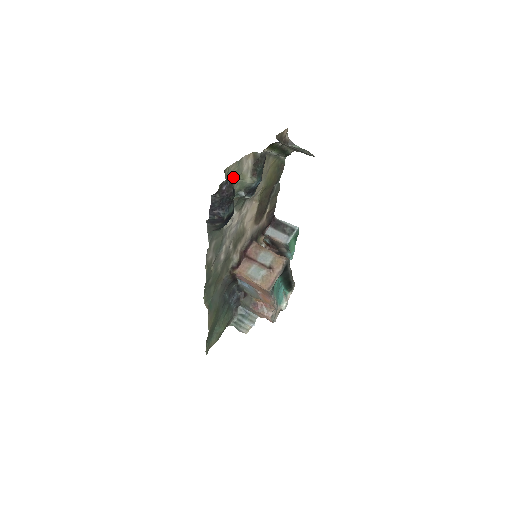
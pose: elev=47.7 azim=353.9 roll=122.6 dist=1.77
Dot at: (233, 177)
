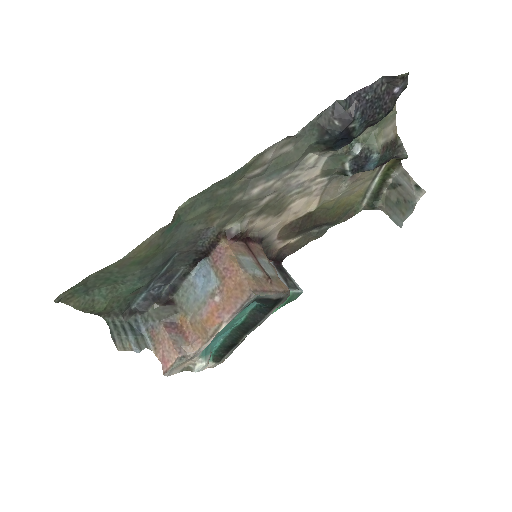
Dot at: occluded
